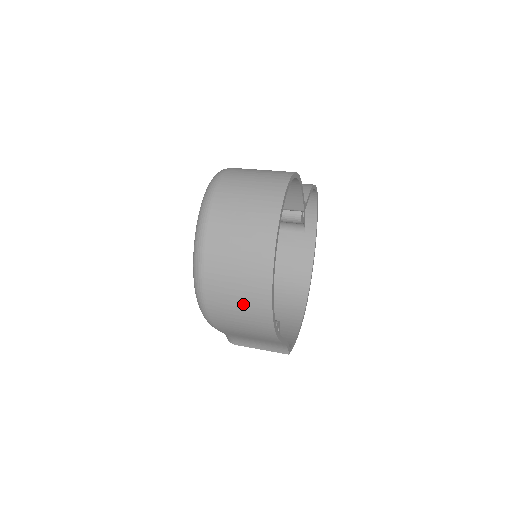
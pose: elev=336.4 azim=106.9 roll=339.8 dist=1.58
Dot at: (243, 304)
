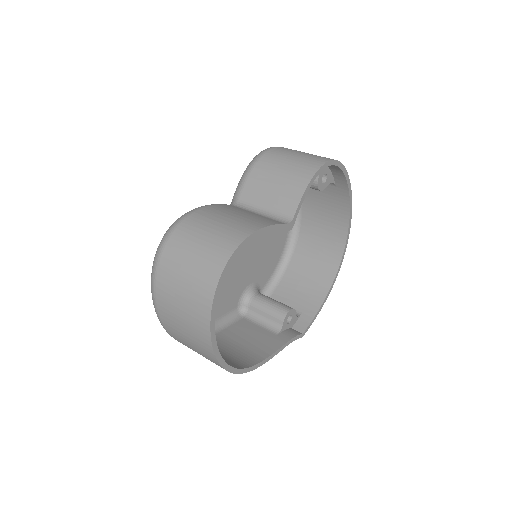
Dot at: occluded
